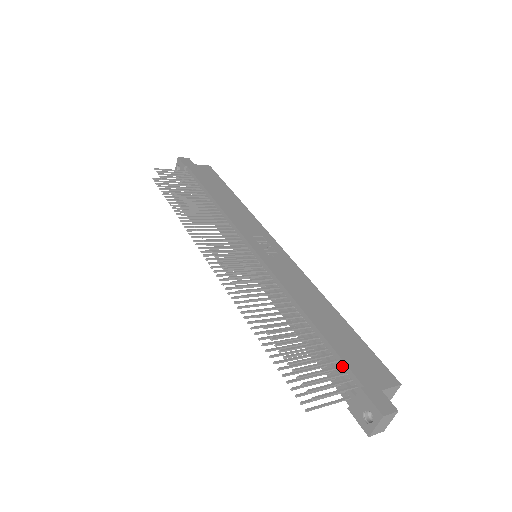
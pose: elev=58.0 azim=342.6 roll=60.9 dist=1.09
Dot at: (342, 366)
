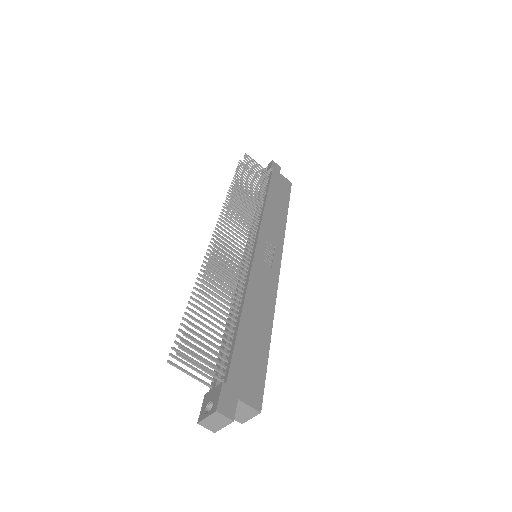
Dot at: (228, 361)
